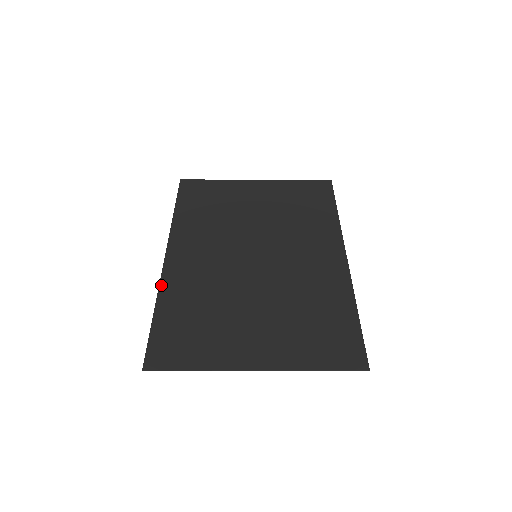
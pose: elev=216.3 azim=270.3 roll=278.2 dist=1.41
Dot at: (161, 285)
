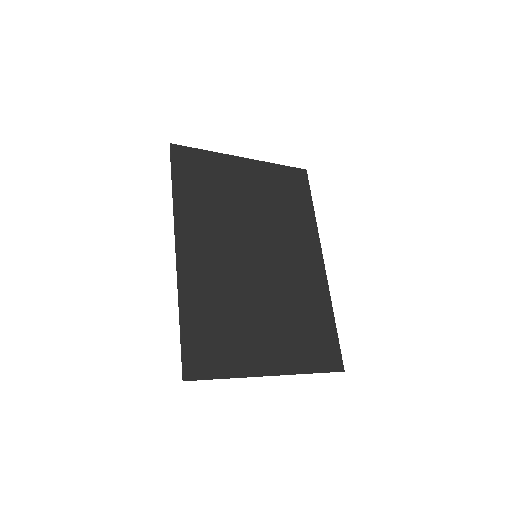
Dot at: (180, 286)
